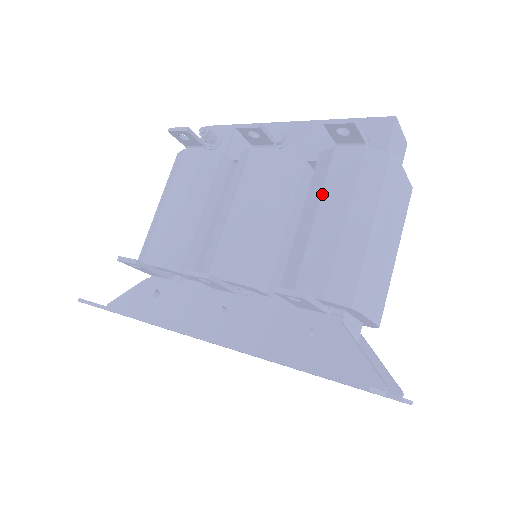
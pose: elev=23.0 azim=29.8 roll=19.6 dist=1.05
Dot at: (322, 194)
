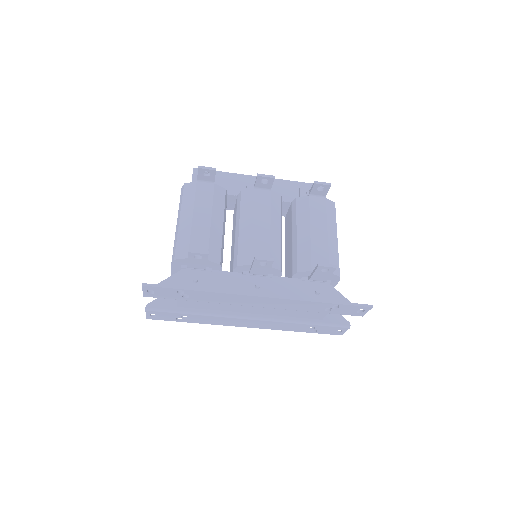
Dot at: (310, 220)
